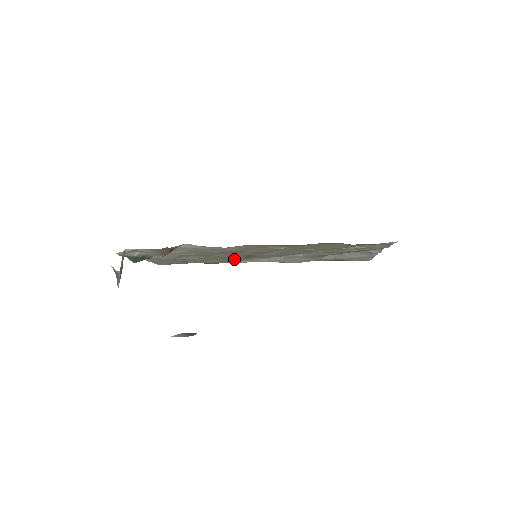
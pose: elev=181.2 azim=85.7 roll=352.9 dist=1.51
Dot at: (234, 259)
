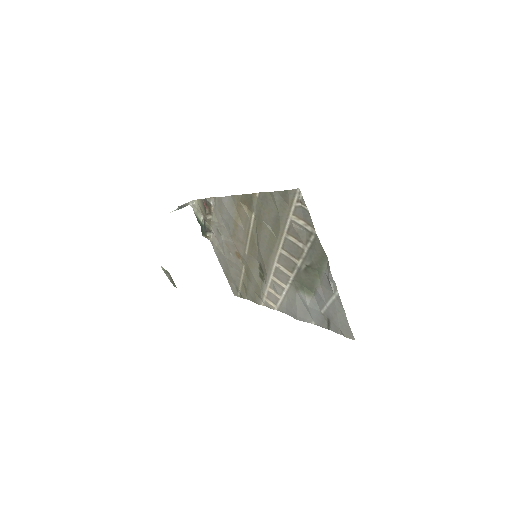
Dot at: (256, 277)
